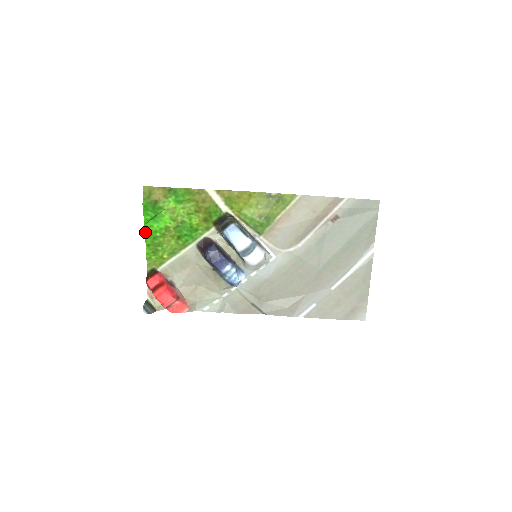
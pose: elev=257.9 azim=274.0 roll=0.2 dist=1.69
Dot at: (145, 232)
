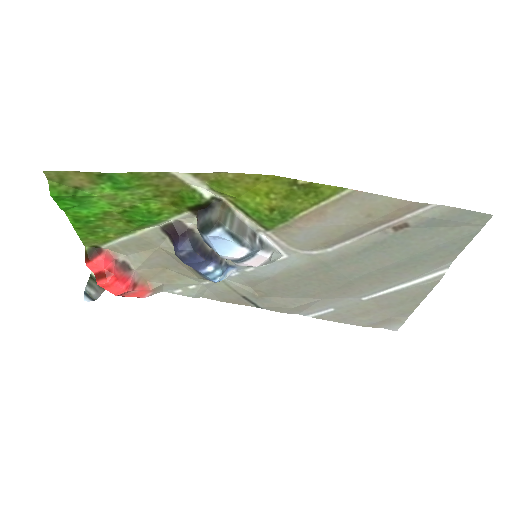
Dot at: (68, 217)
